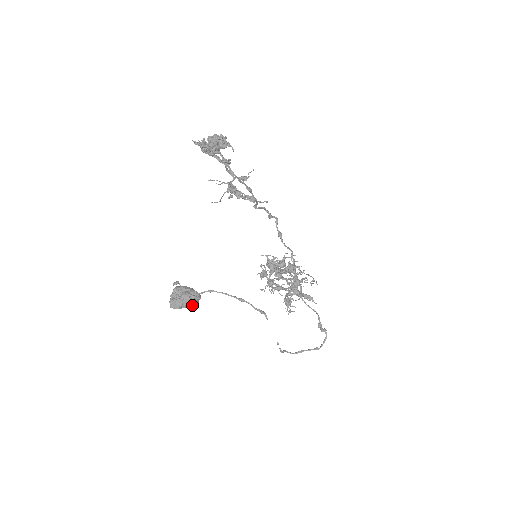
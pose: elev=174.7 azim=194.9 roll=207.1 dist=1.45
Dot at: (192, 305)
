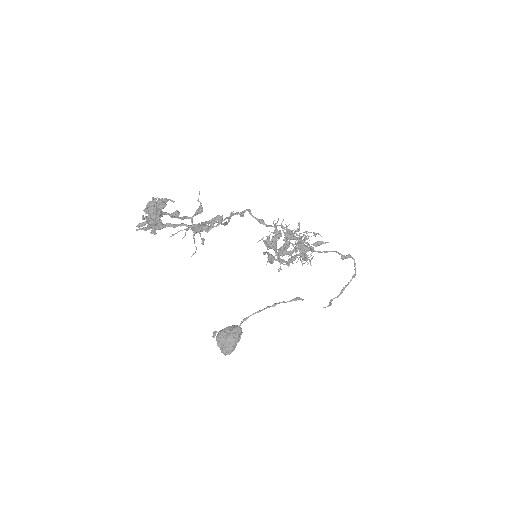
Dot at: (239, 338)
